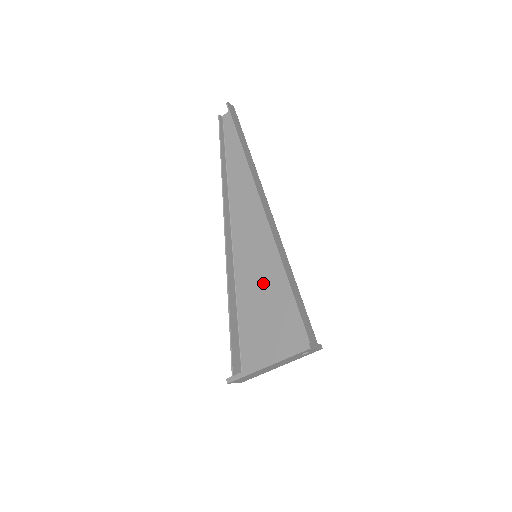
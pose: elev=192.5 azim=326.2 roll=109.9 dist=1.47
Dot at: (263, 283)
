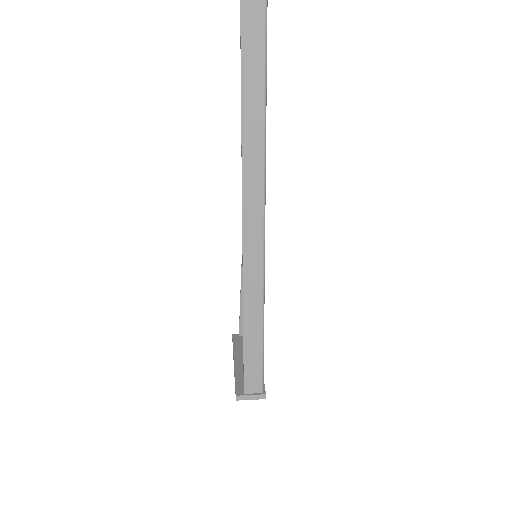
Dot at: occluded
